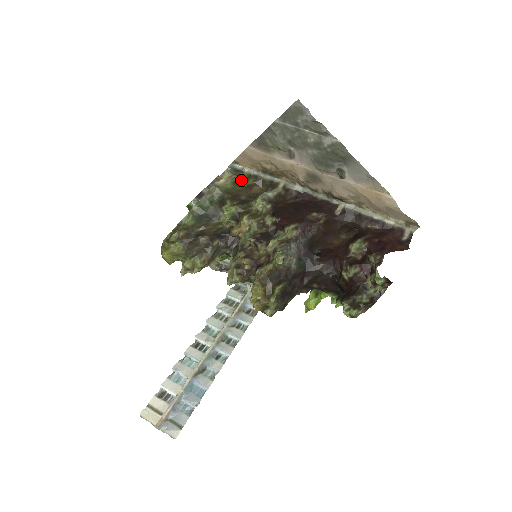
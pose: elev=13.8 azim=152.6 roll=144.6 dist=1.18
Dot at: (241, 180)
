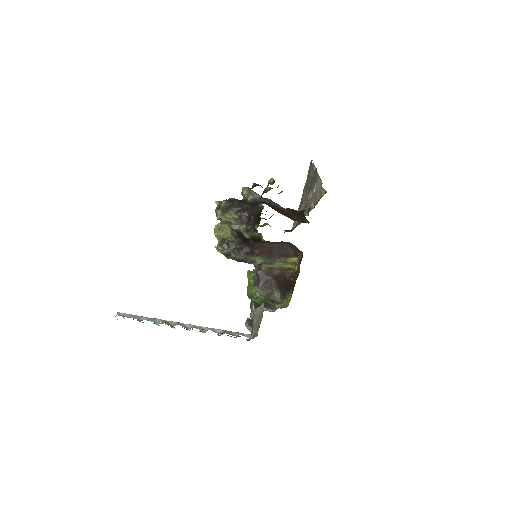
Dot at: occluded
